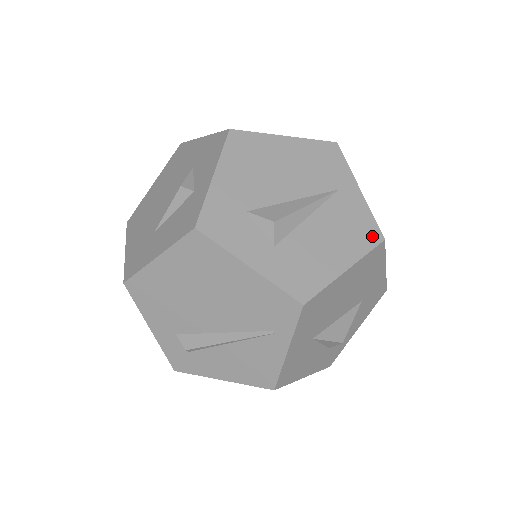
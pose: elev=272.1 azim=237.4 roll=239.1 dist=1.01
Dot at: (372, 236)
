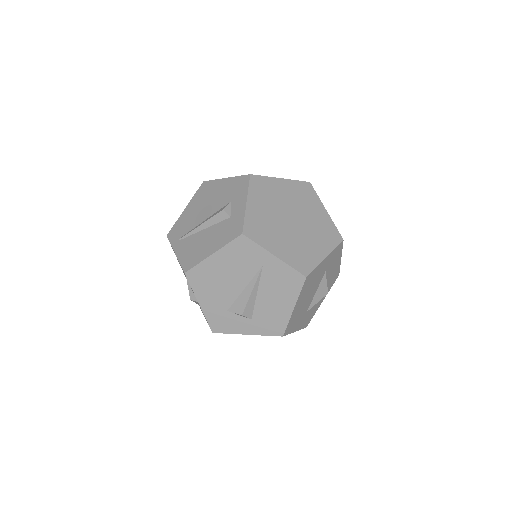
Dot at: (298, 280)
